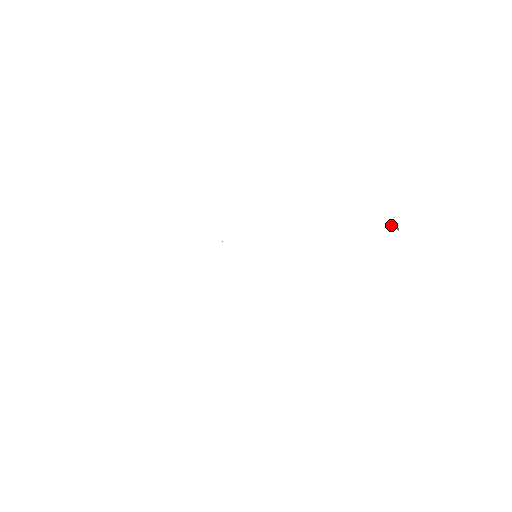
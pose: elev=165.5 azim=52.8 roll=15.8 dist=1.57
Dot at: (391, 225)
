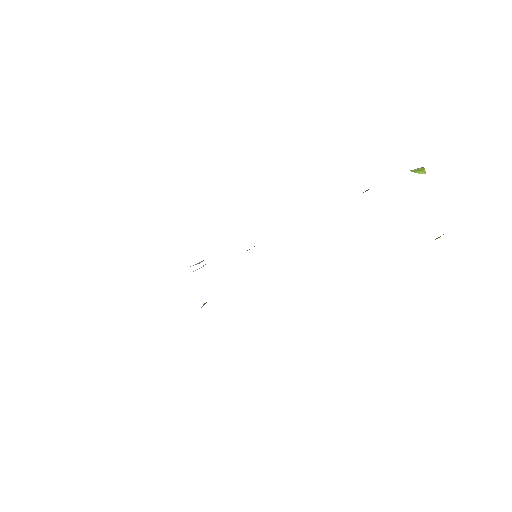
Dot at: occluded
